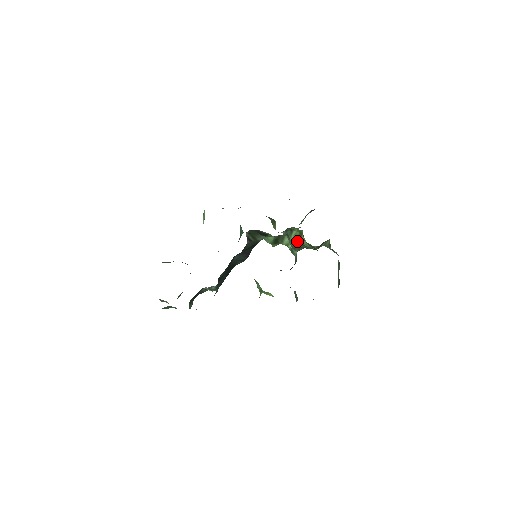
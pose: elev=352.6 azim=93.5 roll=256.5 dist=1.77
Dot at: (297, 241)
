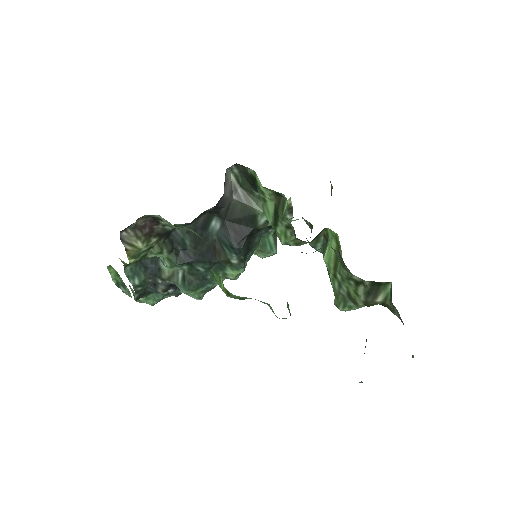
Dot at: (334, 268)
